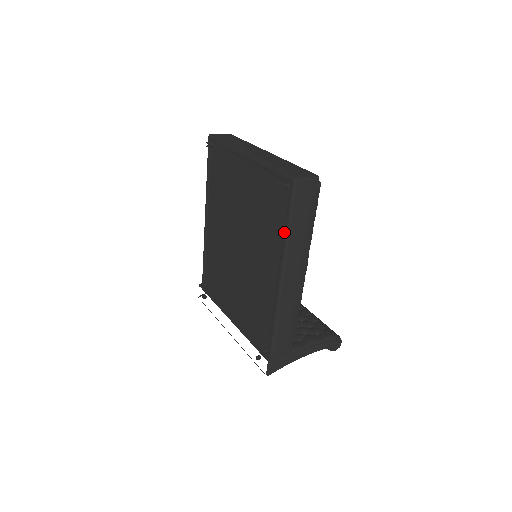
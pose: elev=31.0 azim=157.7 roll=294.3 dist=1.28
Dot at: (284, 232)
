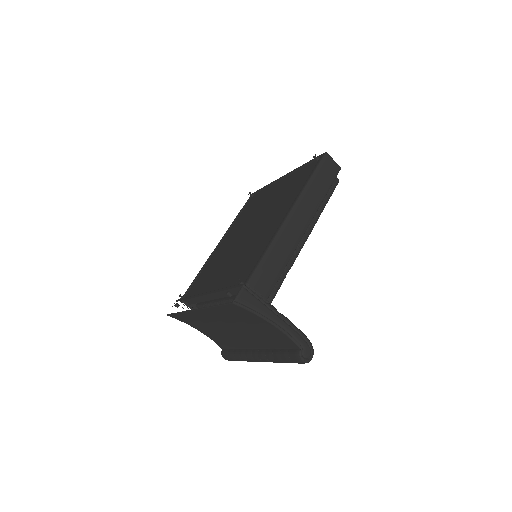
Dot at: (305, 183)
